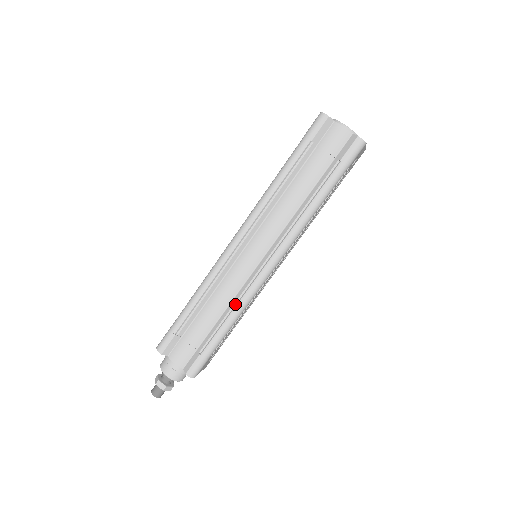
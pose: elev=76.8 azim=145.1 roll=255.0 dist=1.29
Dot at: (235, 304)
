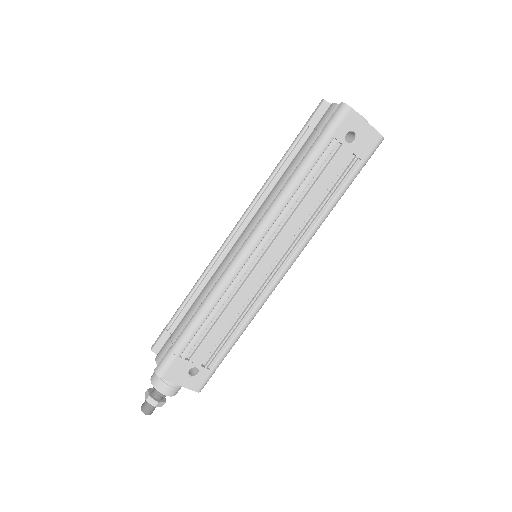
Dot at: (210, 292)
